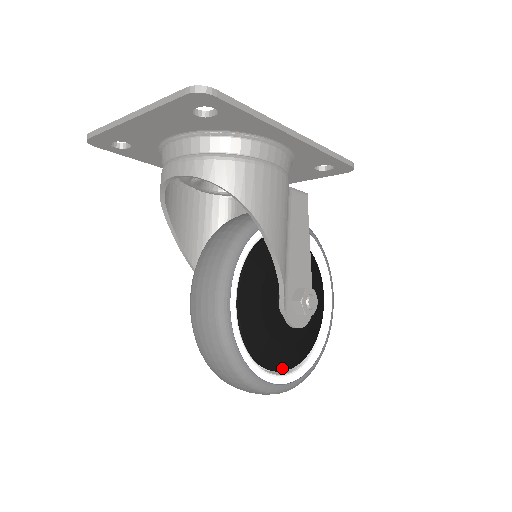
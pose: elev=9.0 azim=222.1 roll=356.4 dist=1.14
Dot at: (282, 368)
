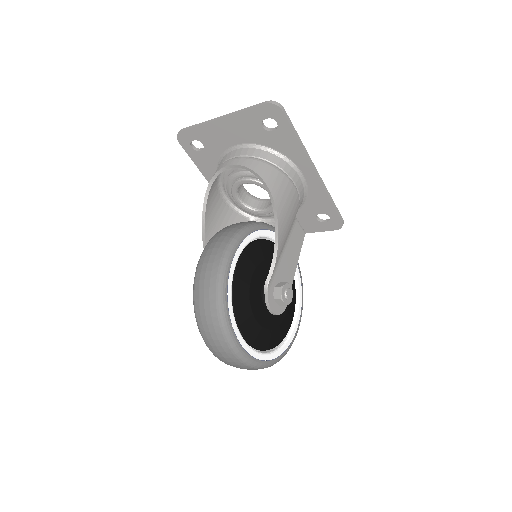
Dot at: (248, 339)
